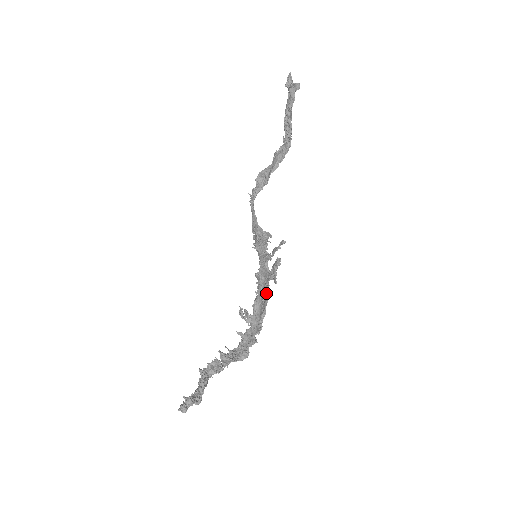
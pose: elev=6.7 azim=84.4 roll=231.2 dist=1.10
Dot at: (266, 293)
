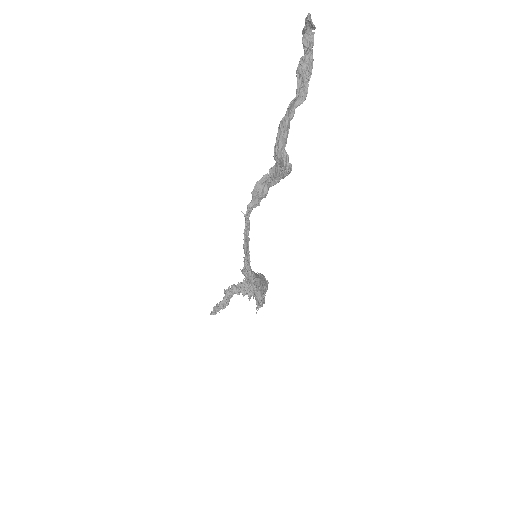
Dot at: occluded
